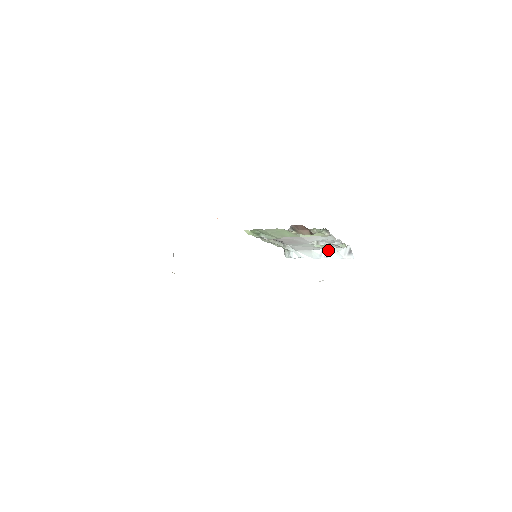
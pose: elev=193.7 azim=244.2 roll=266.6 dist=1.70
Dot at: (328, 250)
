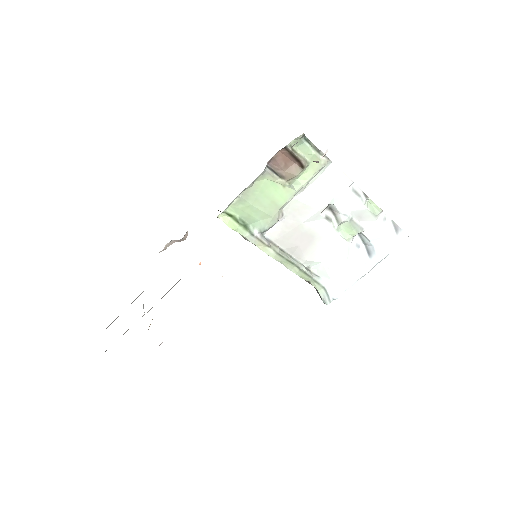
Dot at: (369, 248)
